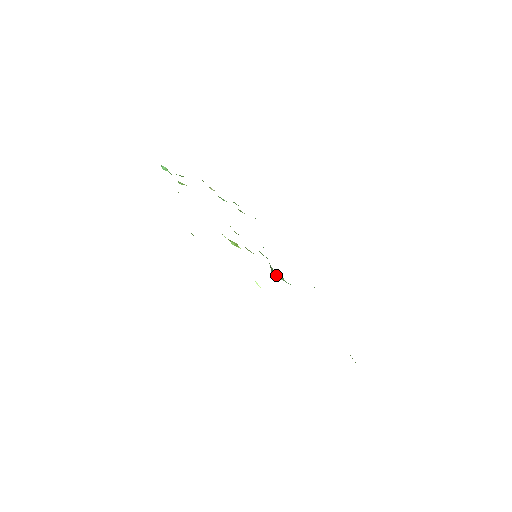
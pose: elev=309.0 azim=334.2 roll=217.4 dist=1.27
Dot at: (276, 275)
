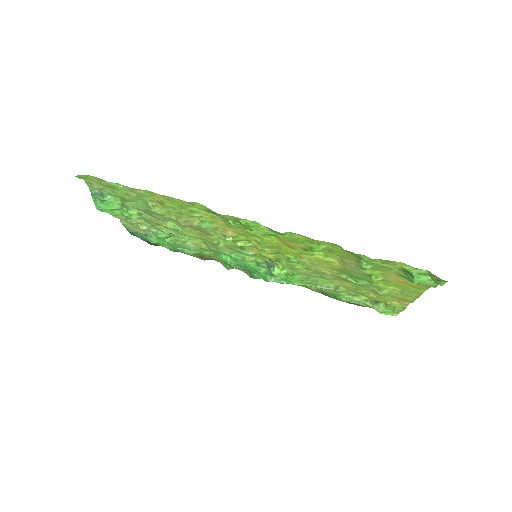
Dot at: (278, 269)
